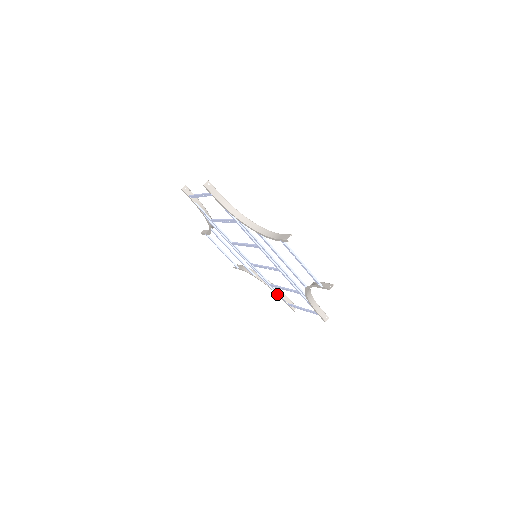
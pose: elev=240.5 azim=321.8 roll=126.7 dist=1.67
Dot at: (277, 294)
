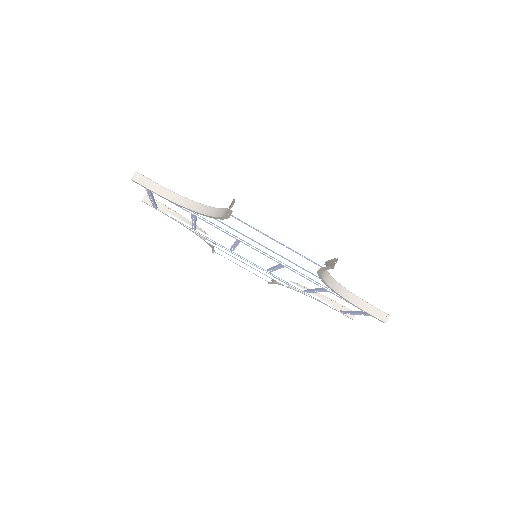
Dot at: occluded
